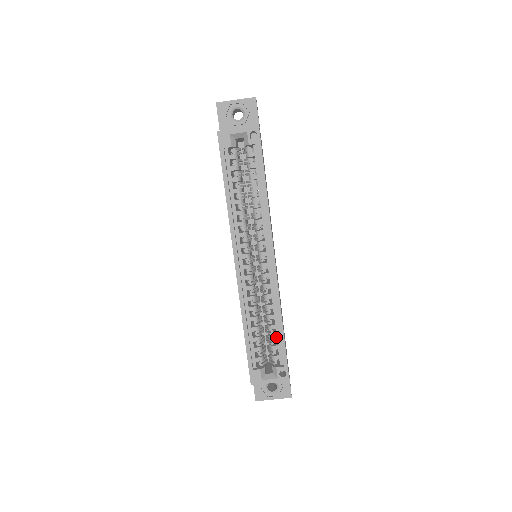
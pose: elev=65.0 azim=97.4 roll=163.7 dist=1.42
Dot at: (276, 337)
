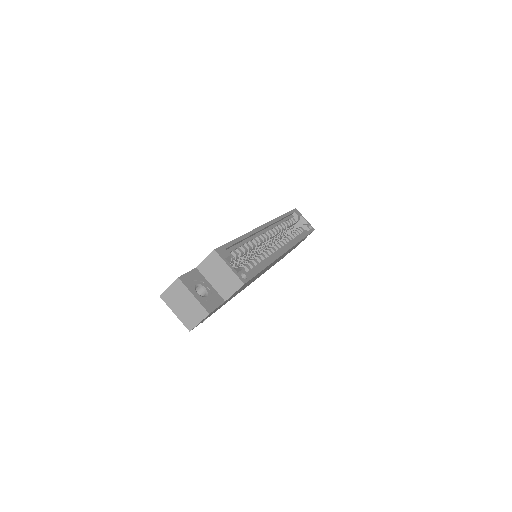
Dot at: (254, 266)
